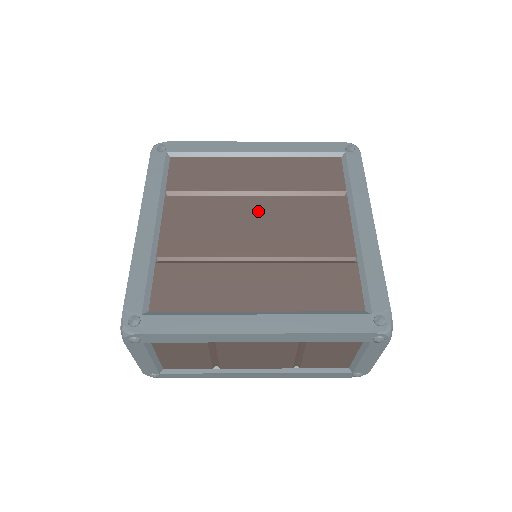
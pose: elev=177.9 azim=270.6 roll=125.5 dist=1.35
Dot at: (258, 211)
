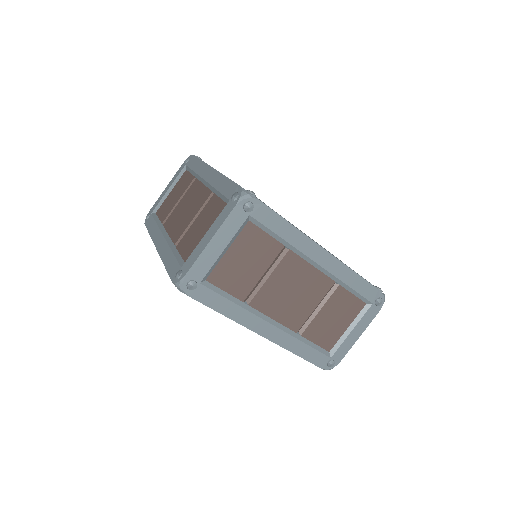
Dot at: occluded
